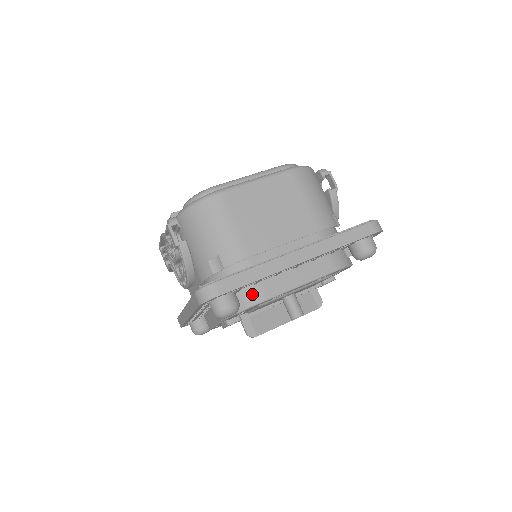
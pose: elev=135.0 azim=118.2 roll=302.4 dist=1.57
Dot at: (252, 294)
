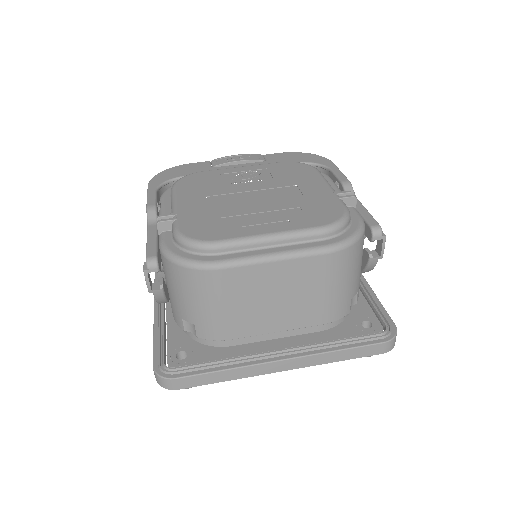
Dot at: occluded
